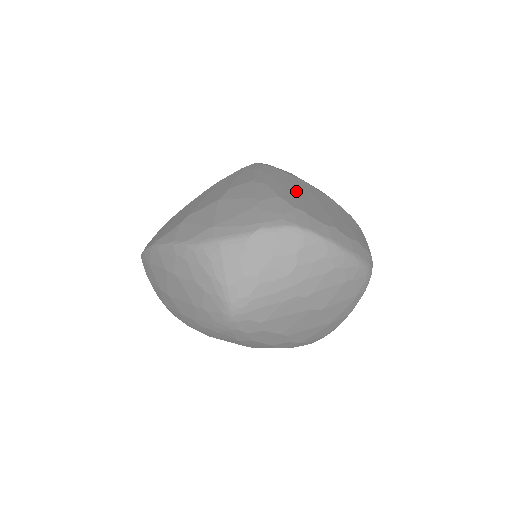
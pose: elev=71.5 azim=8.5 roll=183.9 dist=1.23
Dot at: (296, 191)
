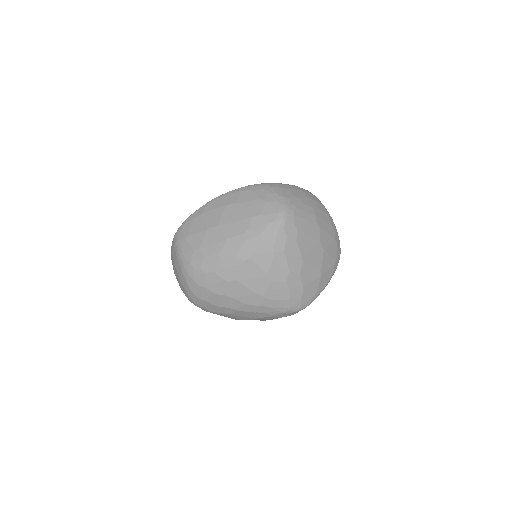
Dot at: occluded
